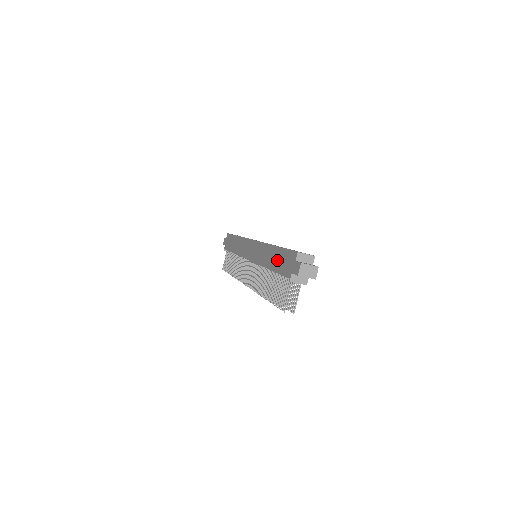
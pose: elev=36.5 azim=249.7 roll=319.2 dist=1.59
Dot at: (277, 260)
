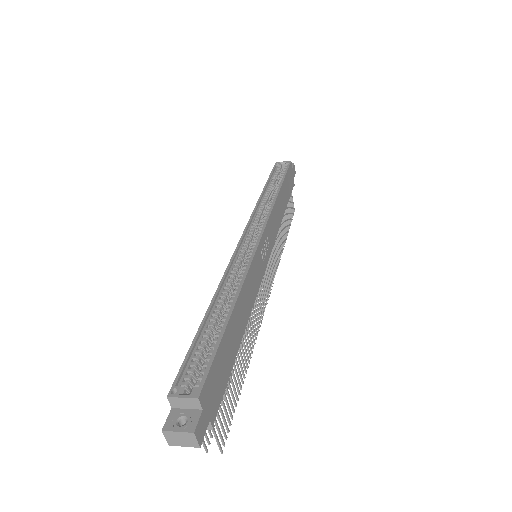
Dot at: occluded
